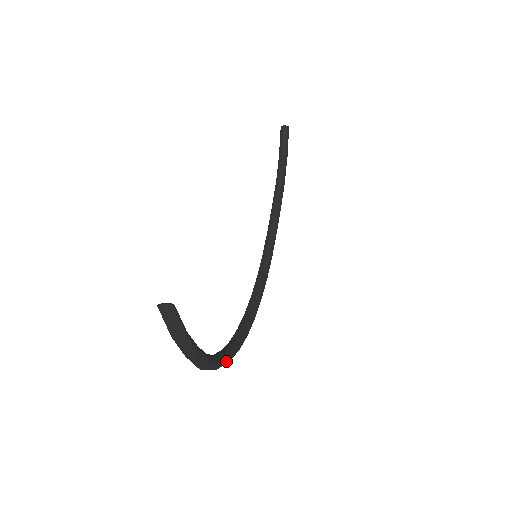
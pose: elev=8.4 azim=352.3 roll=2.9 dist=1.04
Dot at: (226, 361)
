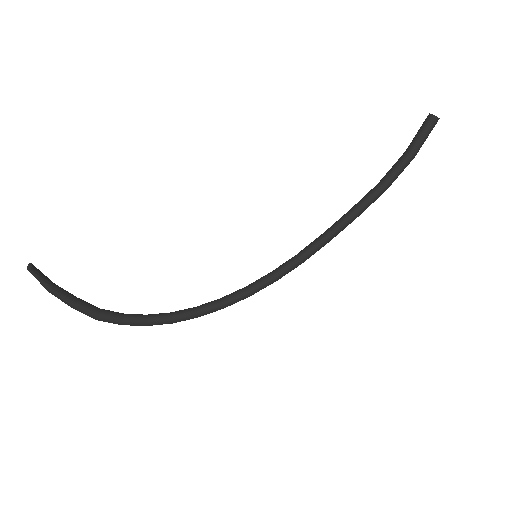
Dot at: (135, 324)
